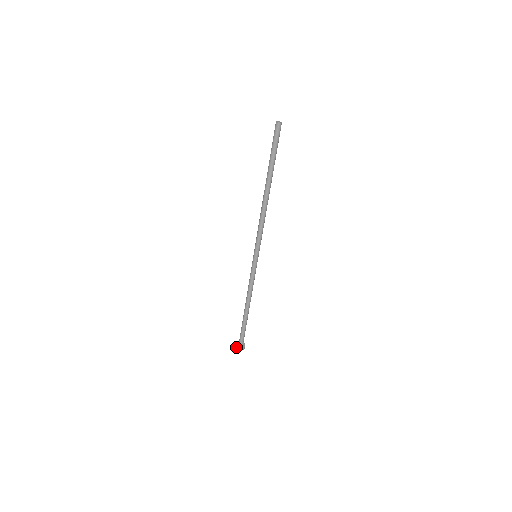
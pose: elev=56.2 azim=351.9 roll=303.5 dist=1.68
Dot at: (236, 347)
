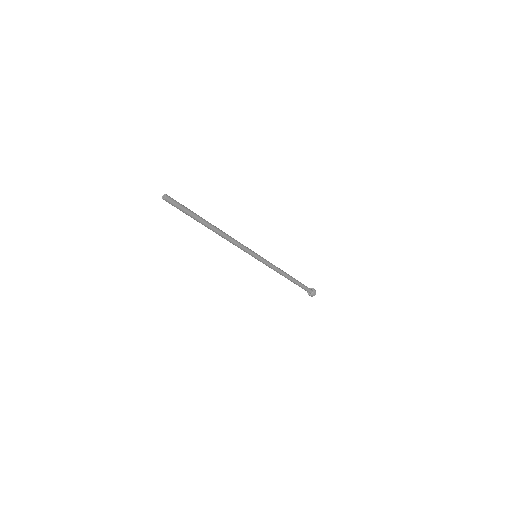
Dot at: occluded
